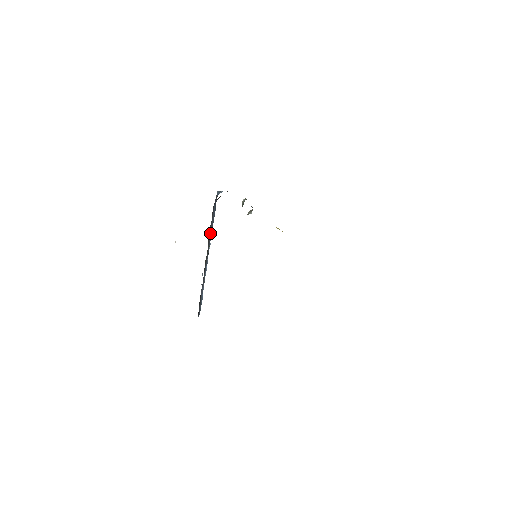
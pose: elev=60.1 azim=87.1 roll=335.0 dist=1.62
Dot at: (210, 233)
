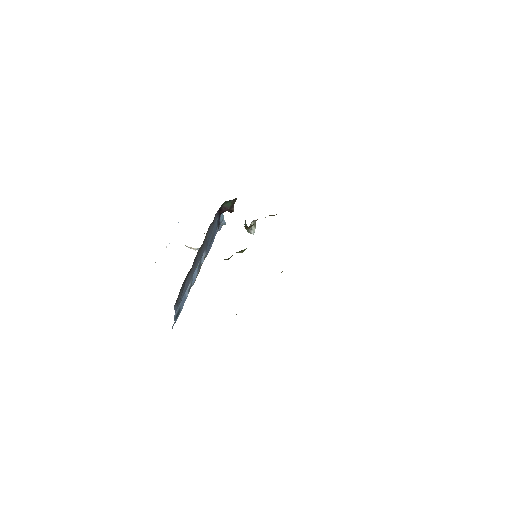
Dot at: (207, 241)
